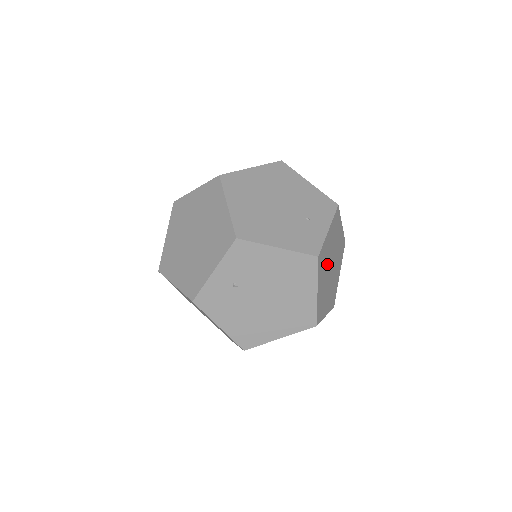
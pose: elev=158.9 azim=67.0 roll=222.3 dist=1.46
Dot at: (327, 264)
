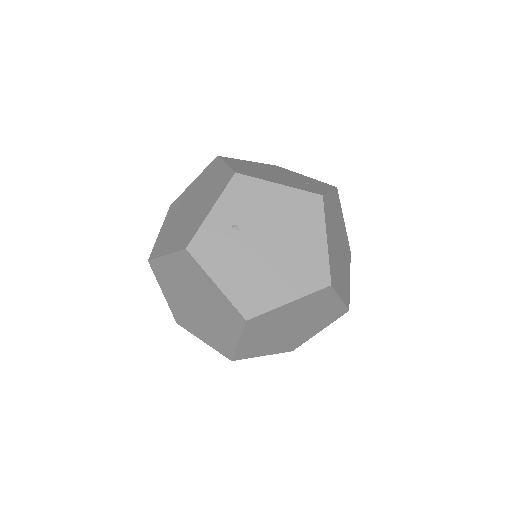
Dot at: (334, 230)
